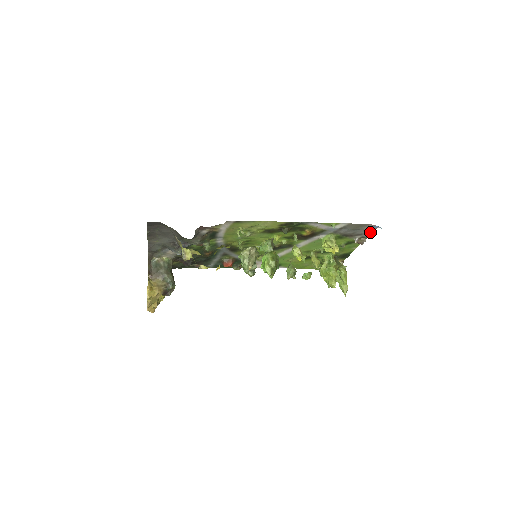
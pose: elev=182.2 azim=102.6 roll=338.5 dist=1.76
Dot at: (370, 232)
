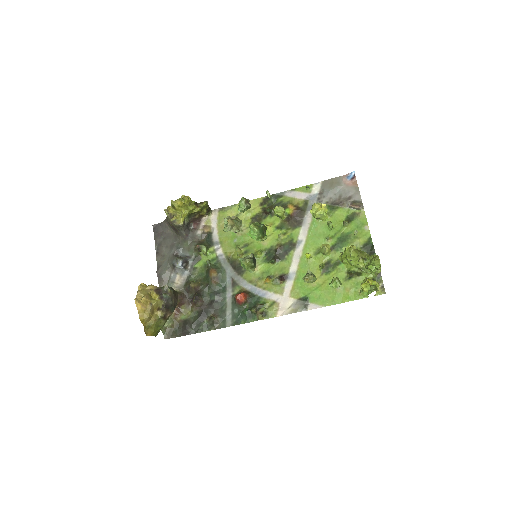
Dot at: (356, 191)
